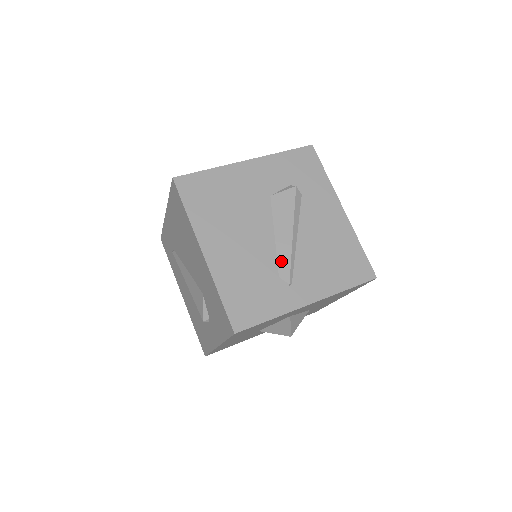
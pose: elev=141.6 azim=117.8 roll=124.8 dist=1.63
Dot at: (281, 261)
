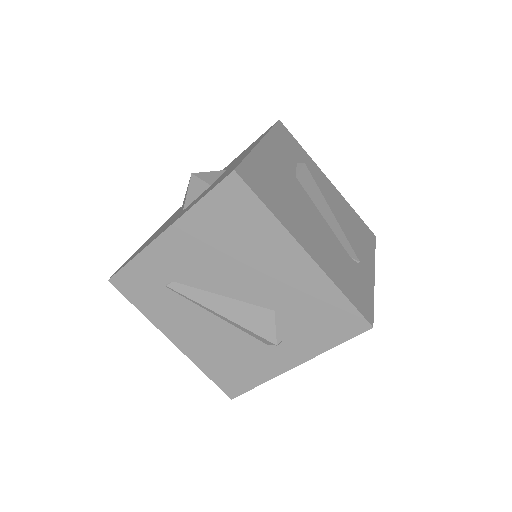
Dot at: (342, 241)
